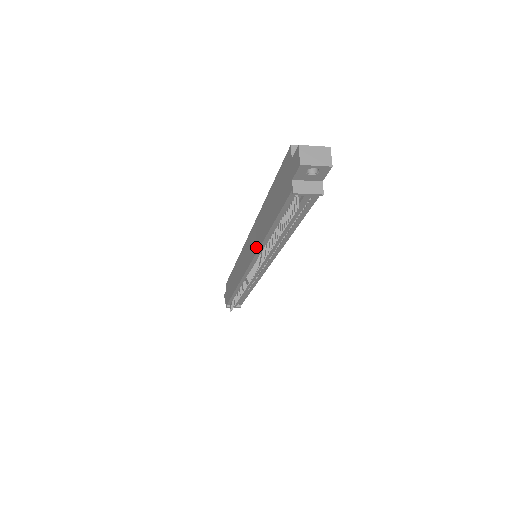
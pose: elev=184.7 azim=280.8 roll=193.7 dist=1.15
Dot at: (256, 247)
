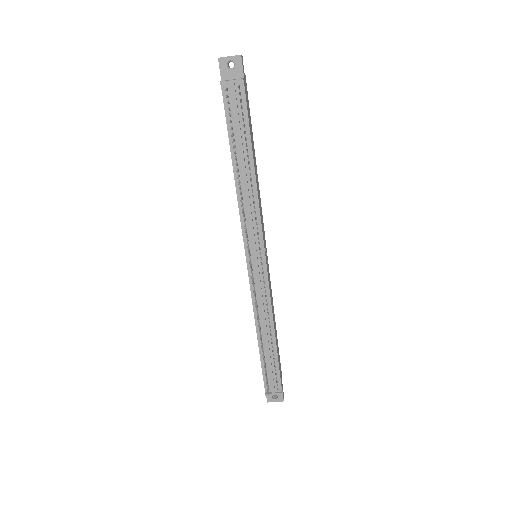
Dot at: (240, 214)
